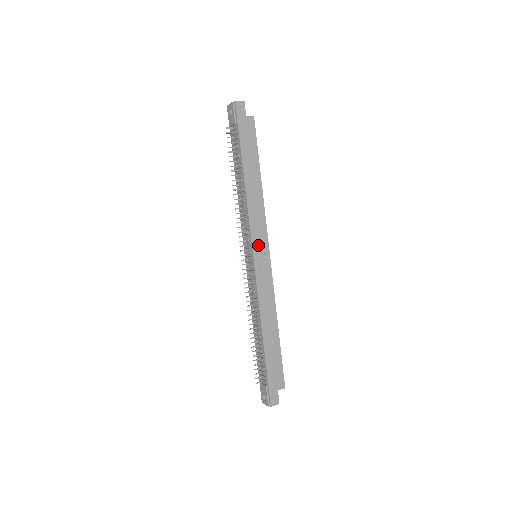
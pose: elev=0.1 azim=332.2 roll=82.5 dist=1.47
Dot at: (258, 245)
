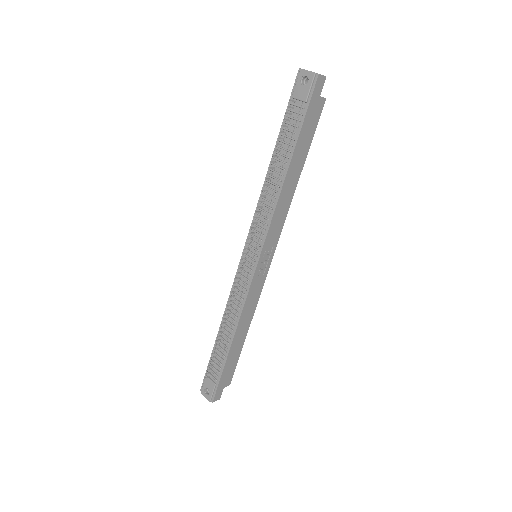
Dot at: (267, 249)
